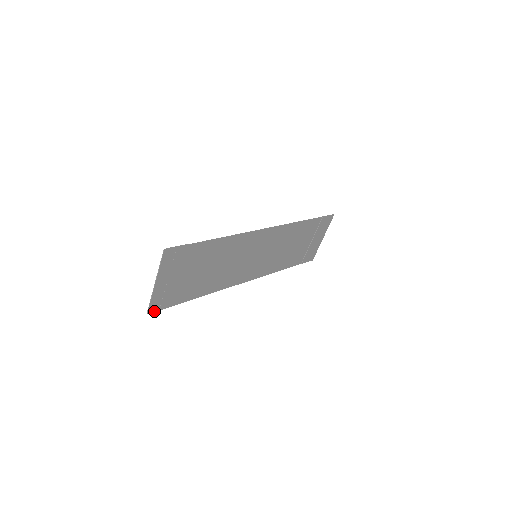
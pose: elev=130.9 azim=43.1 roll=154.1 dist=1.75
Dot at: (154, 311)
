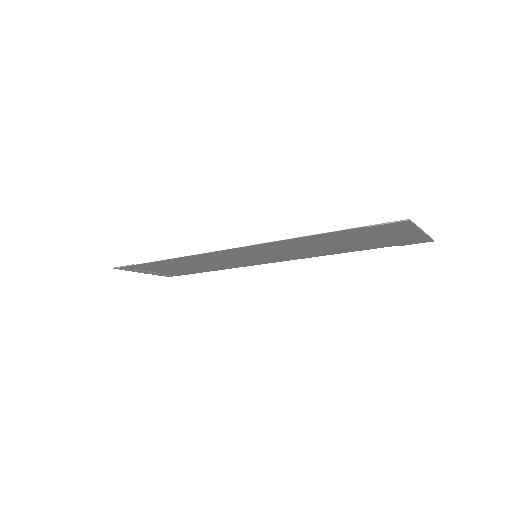
Dot at: occluded
